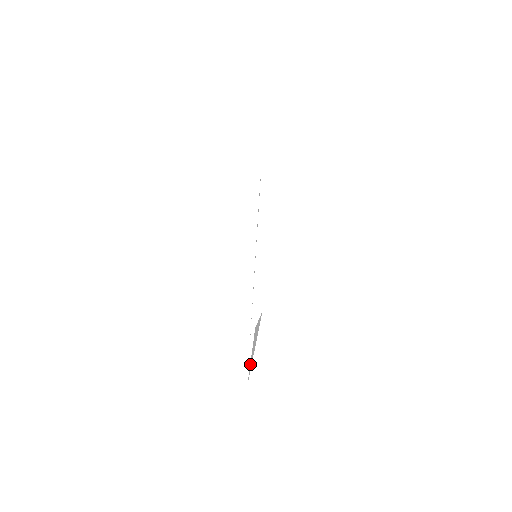
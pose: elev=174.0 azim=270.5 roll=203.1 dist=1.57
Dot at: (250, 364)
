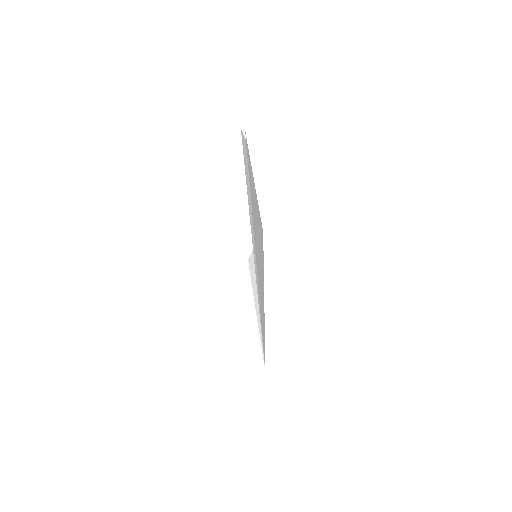
Dot at: occluded
